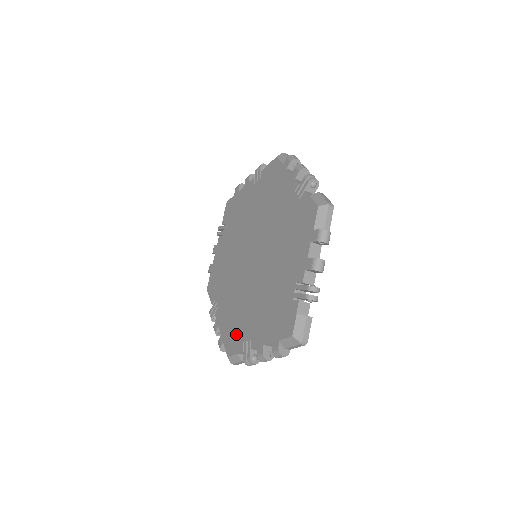
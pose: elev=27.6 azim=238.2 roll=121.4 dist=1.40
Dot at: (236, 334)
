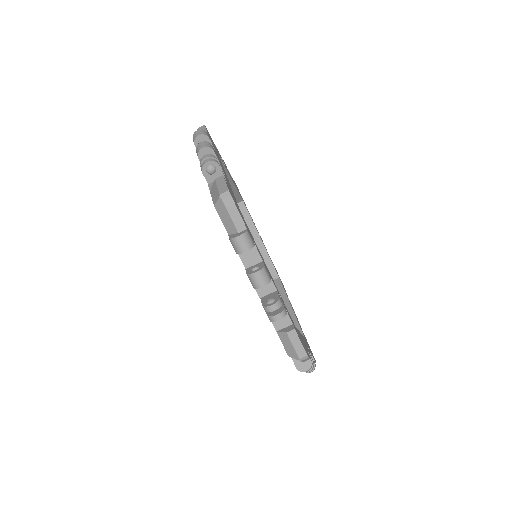
Dot at: occluded
